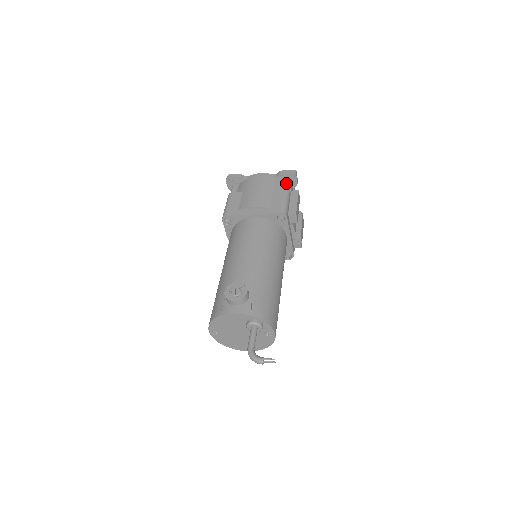
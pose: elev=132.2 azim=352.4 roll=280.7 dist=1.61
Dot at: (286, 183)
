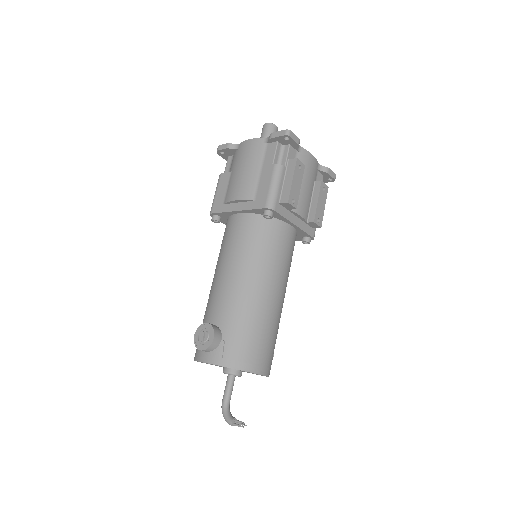
Dot at: (282, 148)
